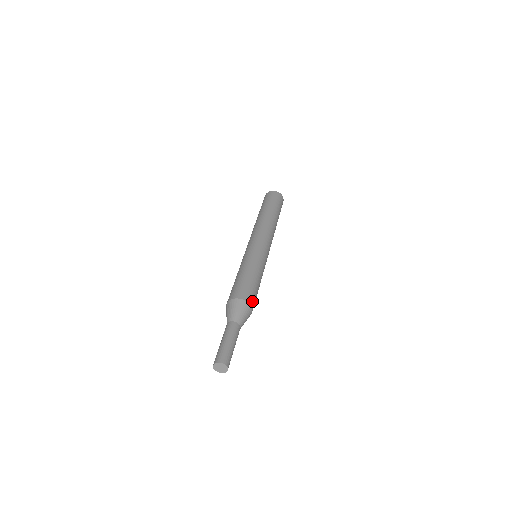
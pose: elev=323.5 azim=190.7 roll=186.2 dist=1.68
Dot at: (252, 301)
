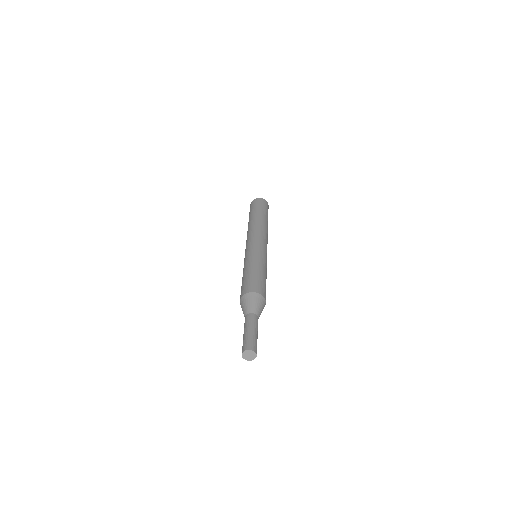
Dot at: (257, 289)
